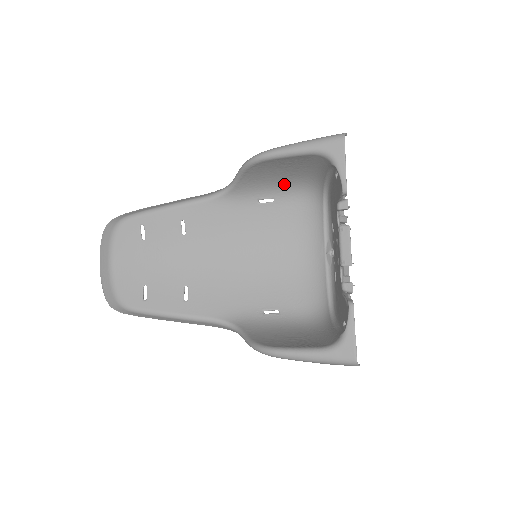
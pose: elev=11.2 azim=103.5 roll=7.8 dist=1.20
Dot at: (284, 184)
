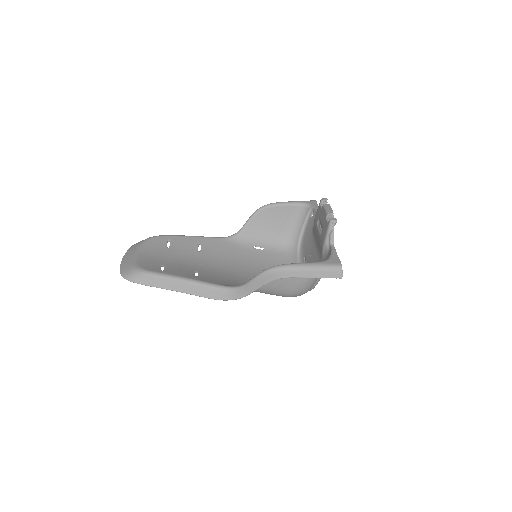
Dot at: (272, 239)
